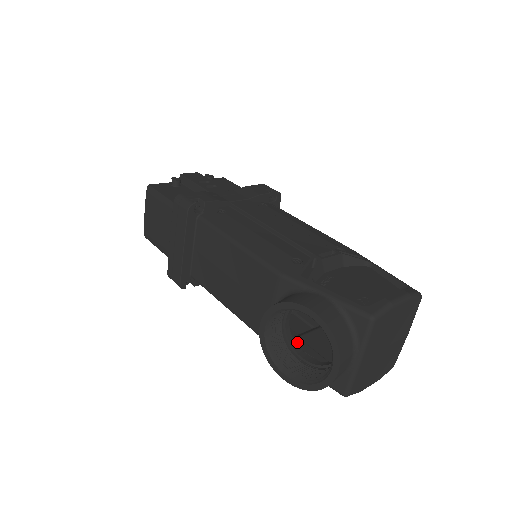
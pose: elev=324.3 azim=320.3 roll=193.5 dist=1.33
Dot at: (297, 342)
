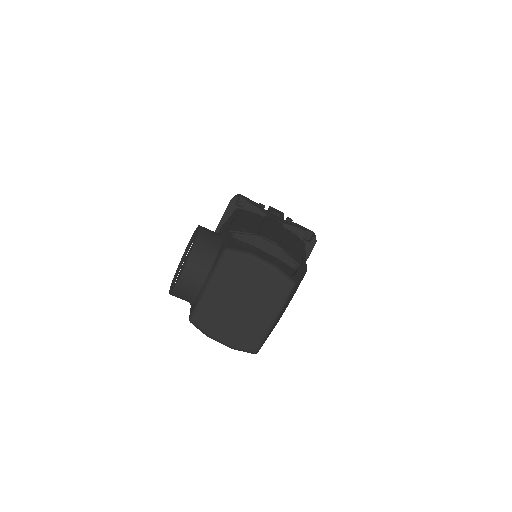
Dot at: occluded
